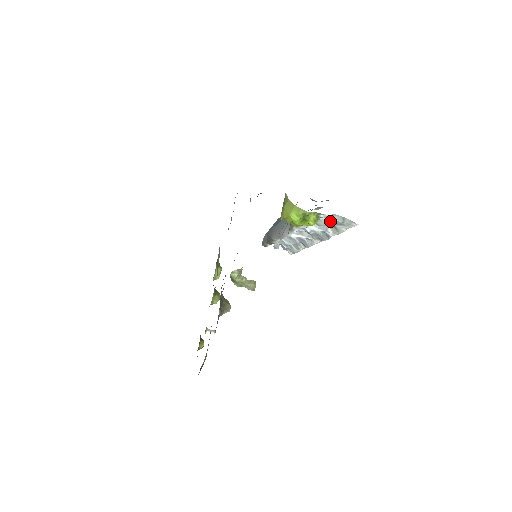
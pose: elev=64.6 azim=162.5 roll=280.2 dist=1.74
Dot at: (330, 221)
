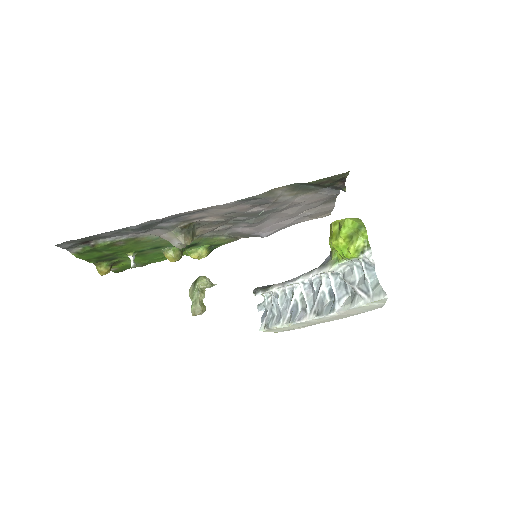
Dot at: (360, 282)
